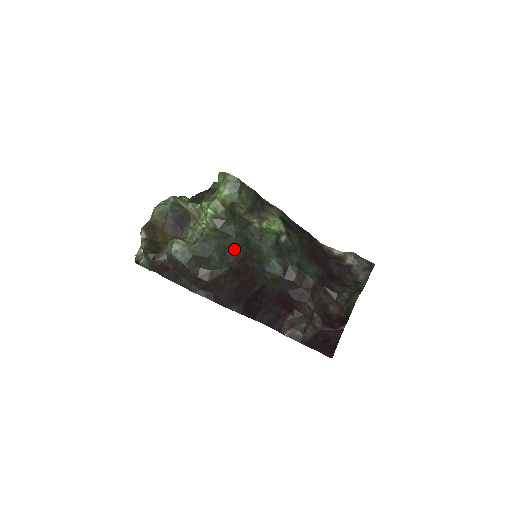
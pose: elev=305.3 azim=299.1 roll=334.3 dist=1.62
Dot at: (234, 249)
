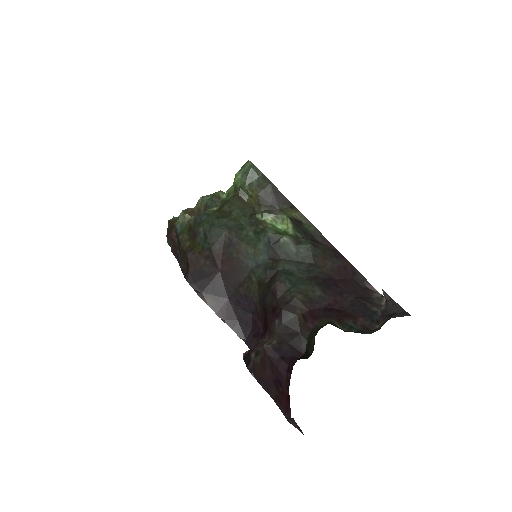
Dot at: (221, 230)
